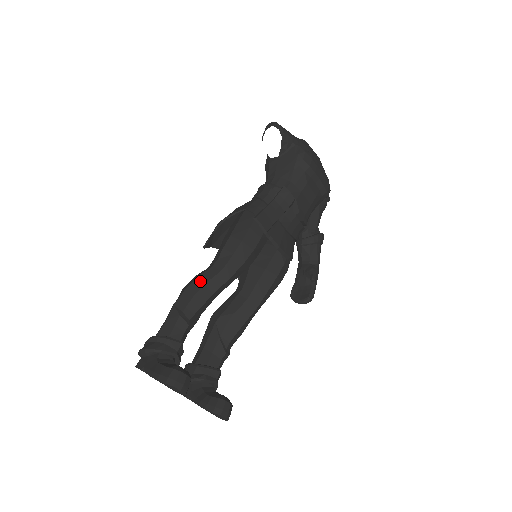
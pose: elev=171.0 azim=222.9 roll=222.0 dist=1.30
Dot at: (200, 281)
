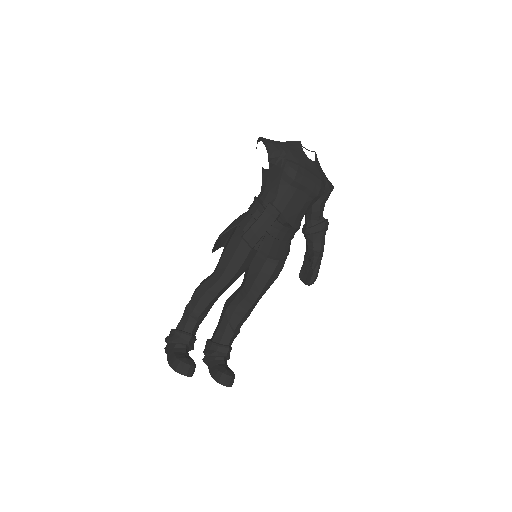
Dot at: (204, 288)
